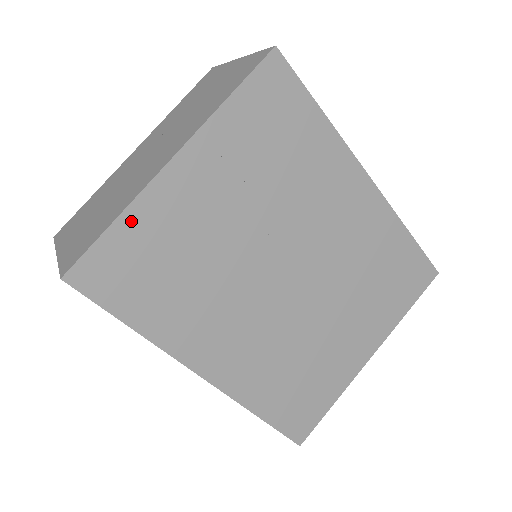
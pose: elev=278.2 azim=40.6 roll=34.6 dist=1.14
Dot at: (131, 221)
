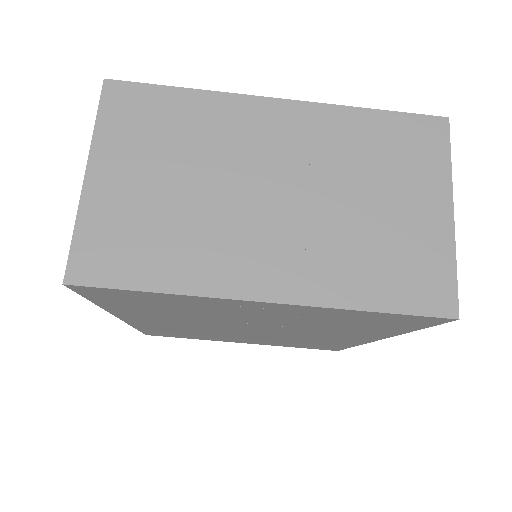
Dot at: (174, 297)
